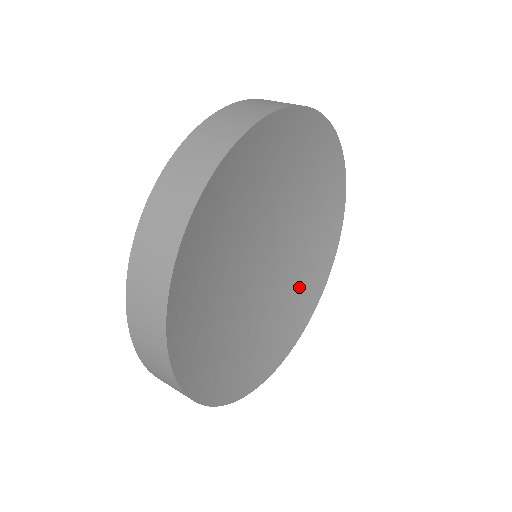
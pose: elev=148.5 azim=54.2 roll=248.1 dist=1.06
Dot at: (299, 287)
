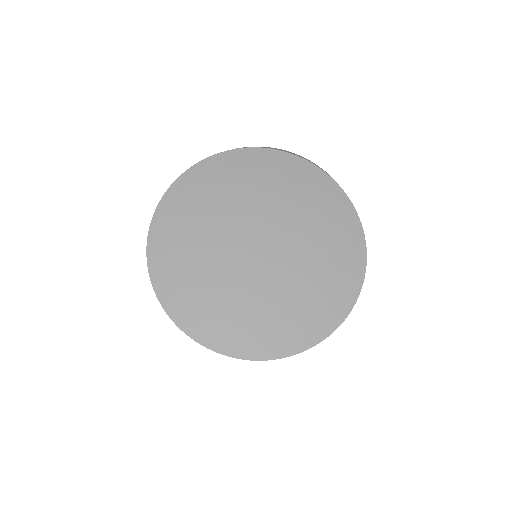
Dot at: (324, 277)
